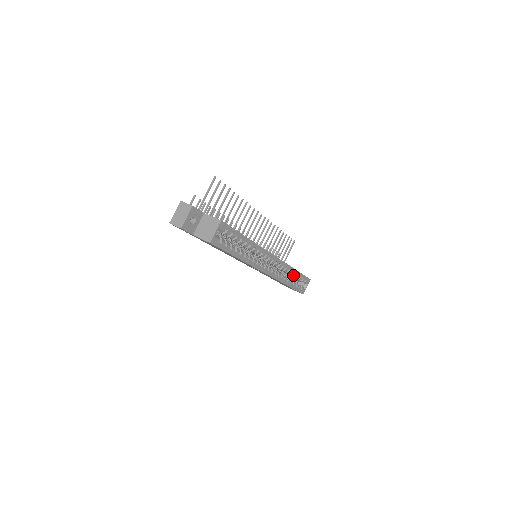
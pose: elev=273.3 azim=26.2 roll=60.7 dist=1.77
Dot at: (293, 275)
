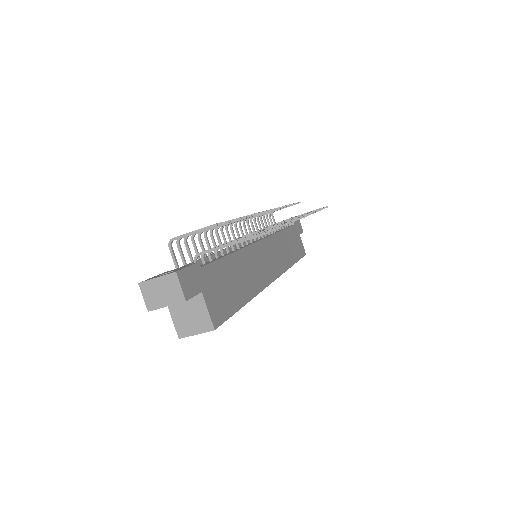
Dot at: occluded
